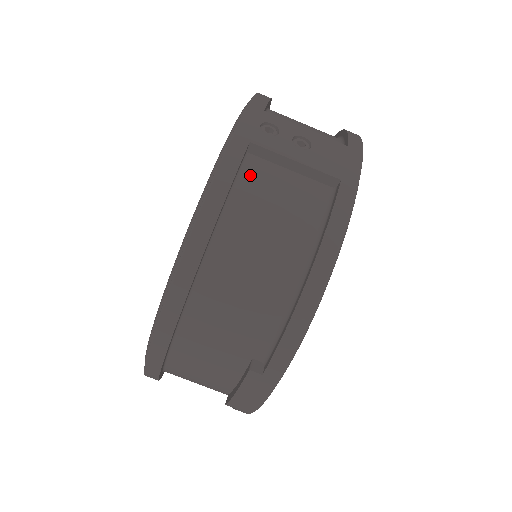
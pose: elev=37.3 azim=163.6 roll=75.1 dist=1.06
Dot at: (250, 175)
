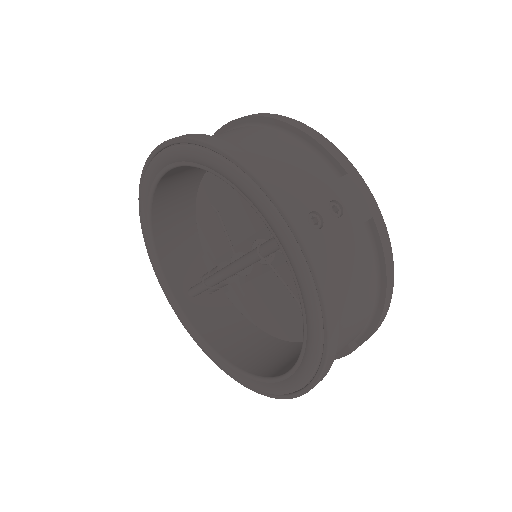
Dot at: (328, 269)
